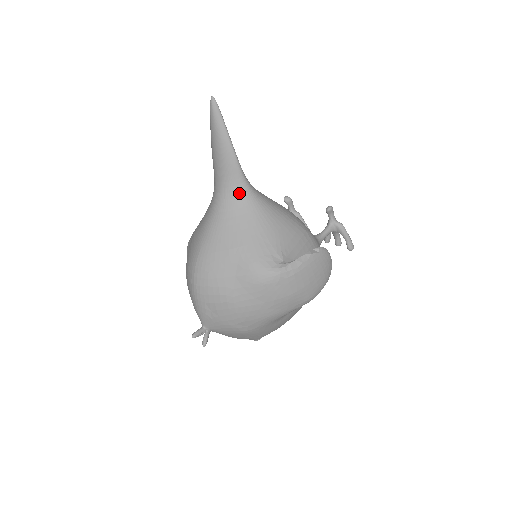
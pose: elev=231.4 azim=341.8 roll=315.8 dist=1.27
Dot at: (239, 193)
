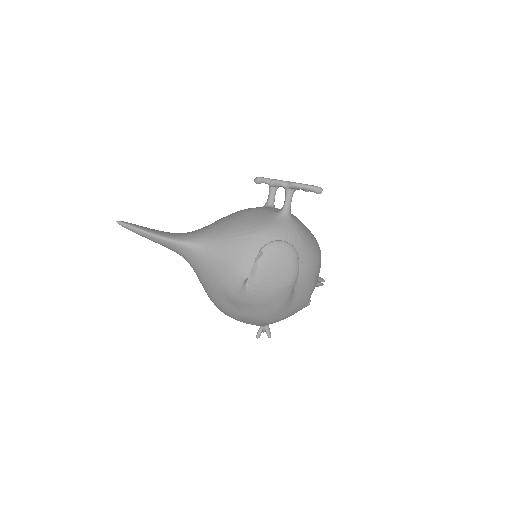
Dot at: (188, 253)
